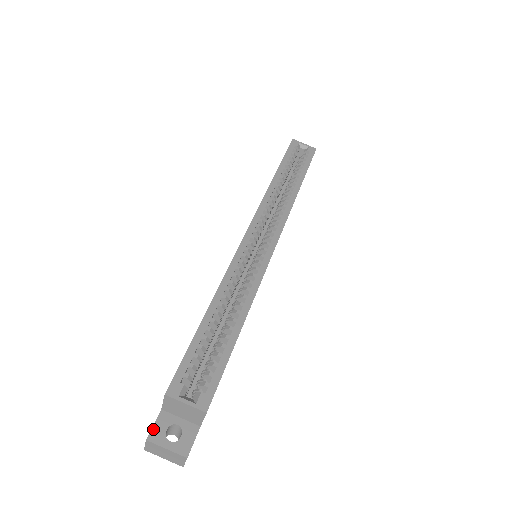
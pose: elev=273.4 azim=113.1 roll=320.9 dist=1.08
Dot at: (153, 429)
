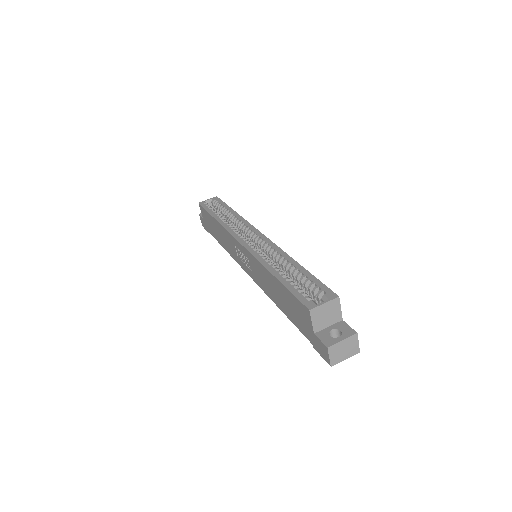
Dot at: (323, 342)
